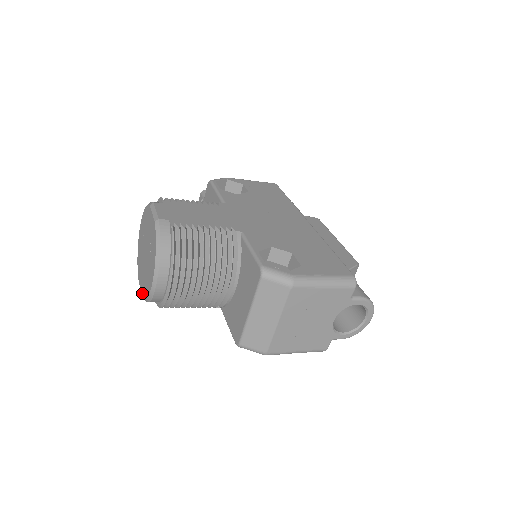
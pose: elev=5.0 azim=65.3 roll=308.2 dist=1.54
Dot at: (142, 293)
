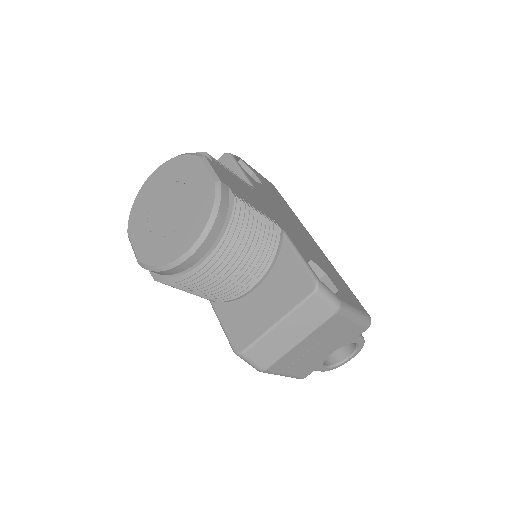
Dot at: (140, 255)
